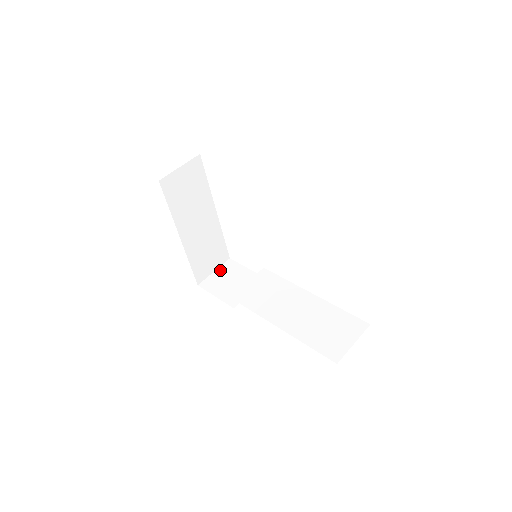
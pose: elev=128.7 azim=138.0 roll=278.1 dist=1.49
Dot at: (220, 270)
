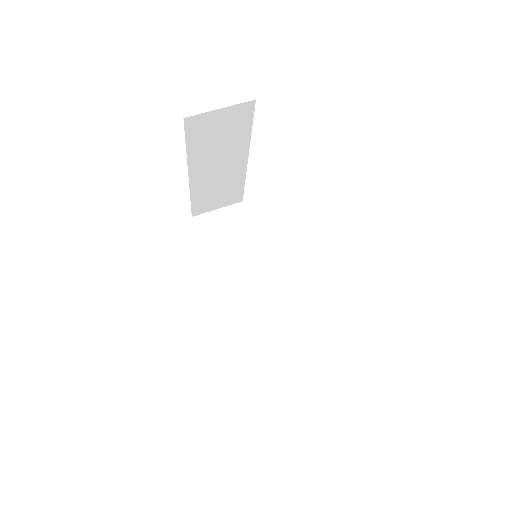
Dot at: (224, 211)
